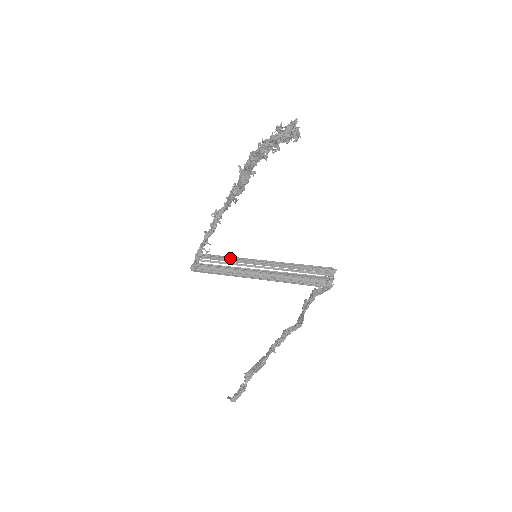
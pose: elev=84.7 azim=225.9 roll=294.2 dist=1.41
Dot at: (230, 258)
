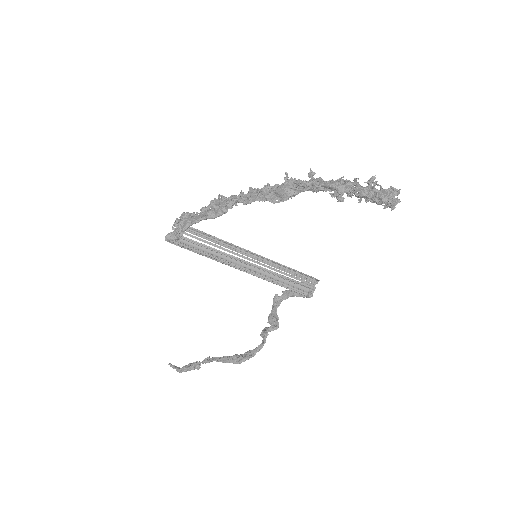
Dot at: (215, 239)
